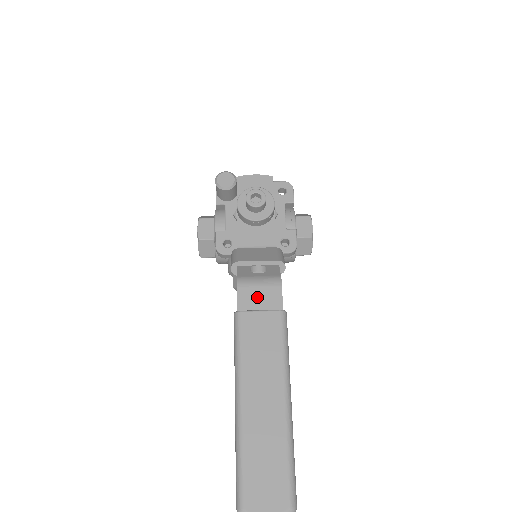
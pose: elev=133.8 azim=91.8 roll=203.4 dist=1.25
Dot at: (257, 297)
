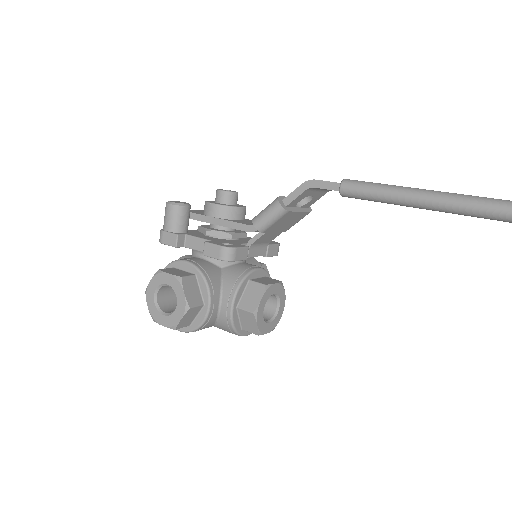
Dot at: occluded
